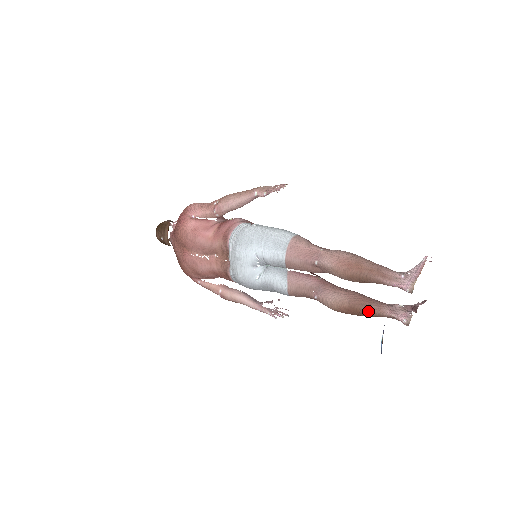
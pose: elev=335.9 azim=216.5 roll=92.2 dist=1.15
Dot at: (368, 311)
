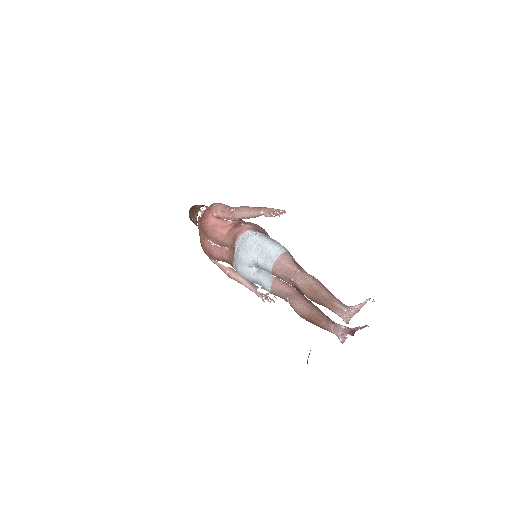
Dot at: (320, 325)
